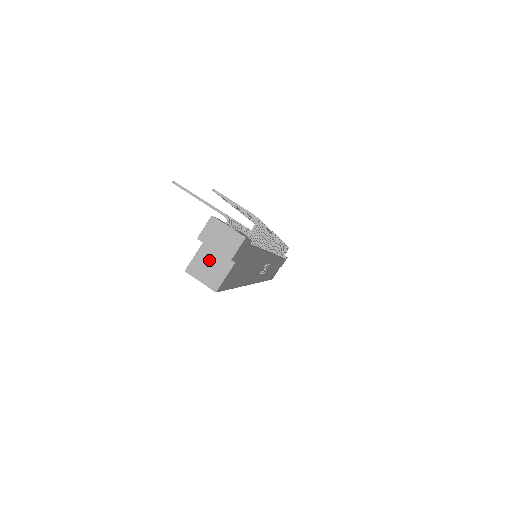
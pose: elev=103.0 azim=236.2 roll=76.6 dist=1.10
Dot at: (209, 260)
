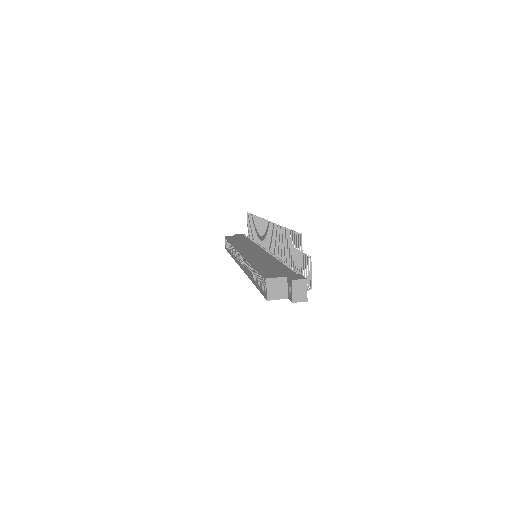
Dot at: (280, 286)
